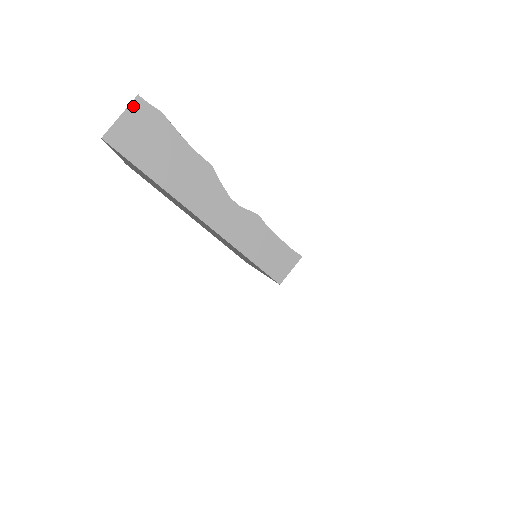
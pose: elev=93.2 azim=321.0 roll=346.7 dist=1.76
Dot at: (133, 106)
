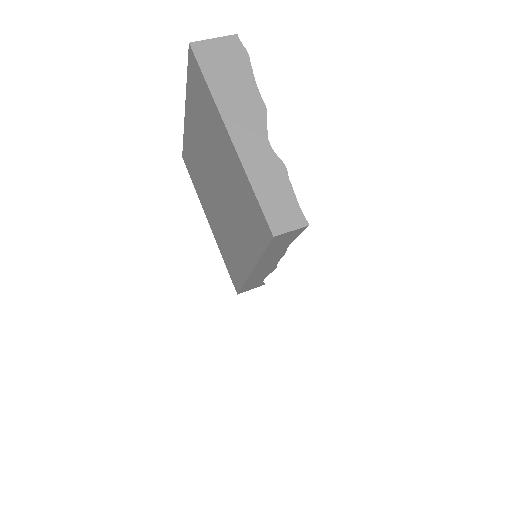
Dot at: (228, 38)
